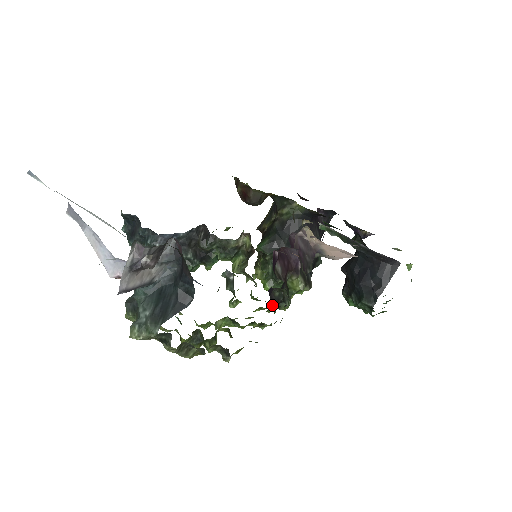
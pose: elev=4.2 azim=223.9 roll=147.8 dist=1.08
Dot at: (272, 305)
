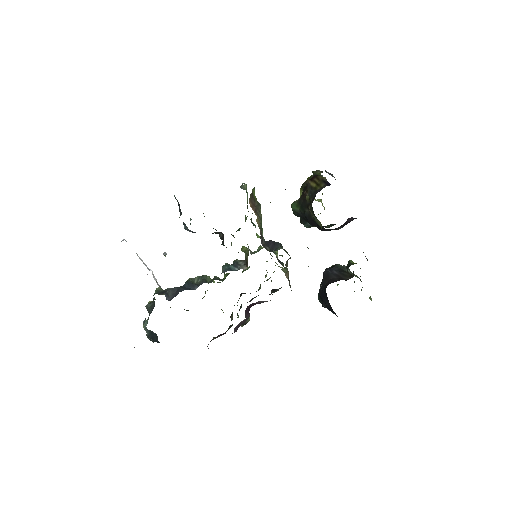
Dot at: (244, 293)
